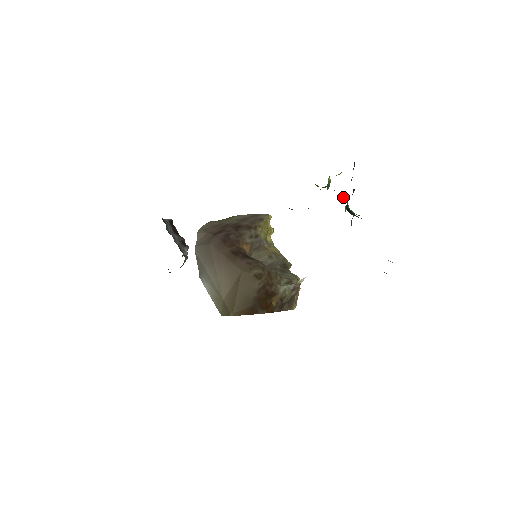
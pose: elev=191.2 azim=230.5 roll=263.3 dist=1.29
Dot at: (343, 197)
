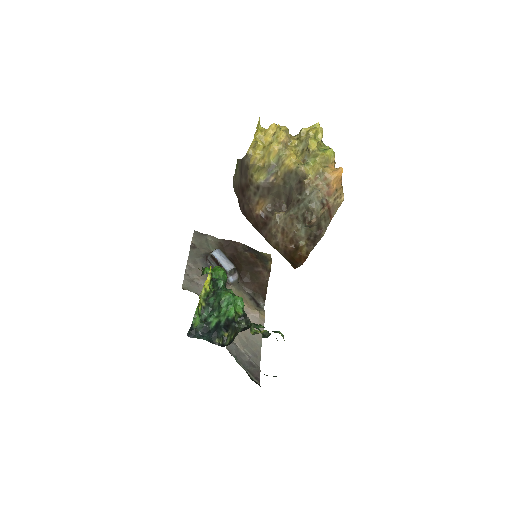
Dot at: (219, 305)
